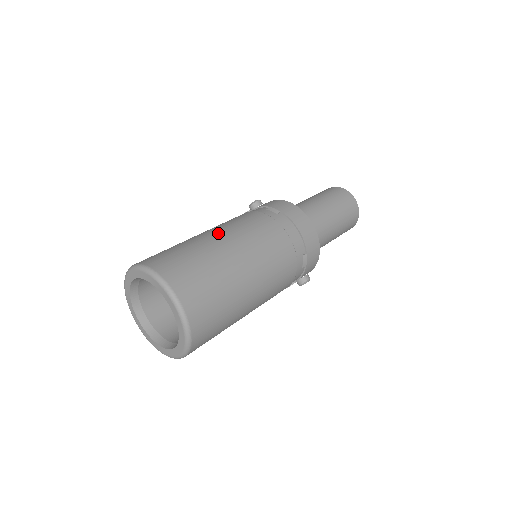
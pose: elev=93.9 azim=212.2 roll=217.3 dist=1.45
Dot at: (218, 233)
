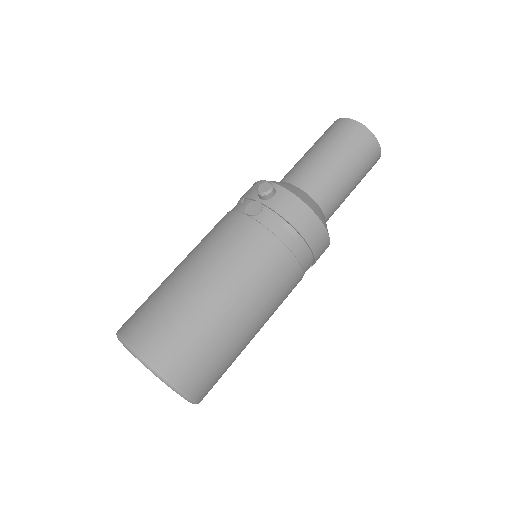
Dot at: (229, 294)
